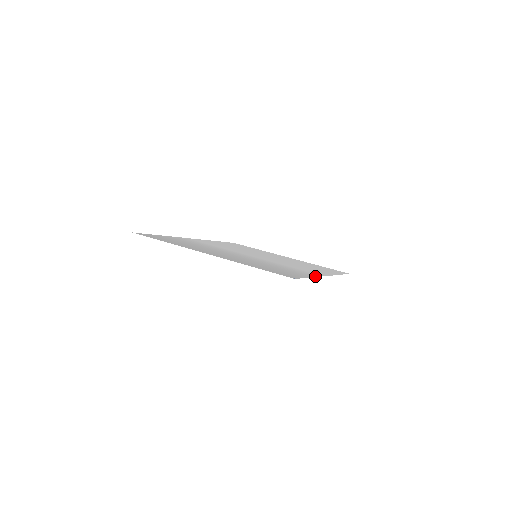
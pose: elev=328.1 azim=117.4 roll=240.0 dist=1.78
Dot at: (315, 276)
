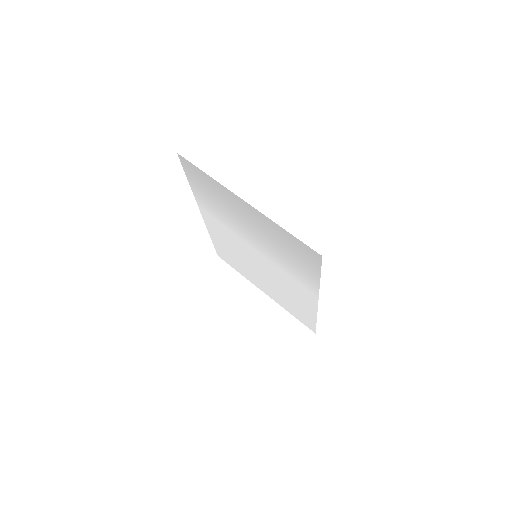
Dot at: (318, 286)
